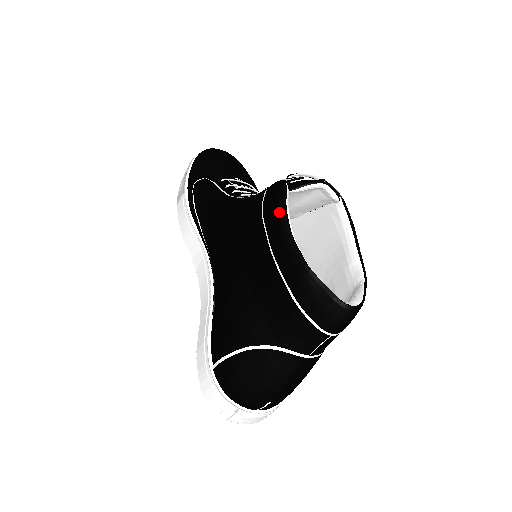
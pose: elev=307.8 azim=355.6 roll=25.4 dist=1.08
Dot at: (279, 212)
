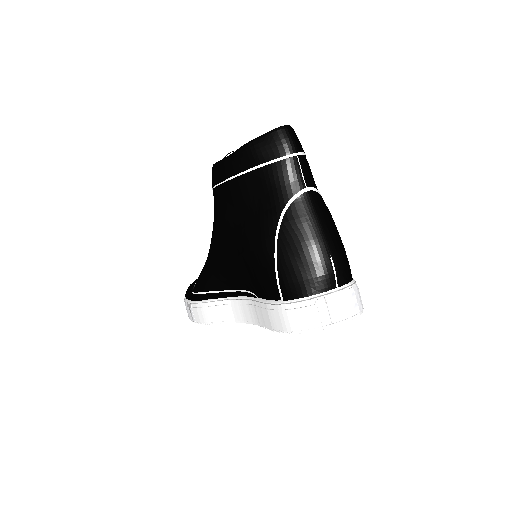
Dot at: (218, 164)
